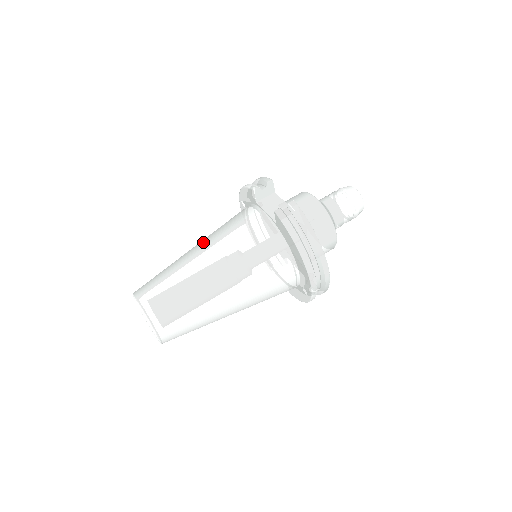
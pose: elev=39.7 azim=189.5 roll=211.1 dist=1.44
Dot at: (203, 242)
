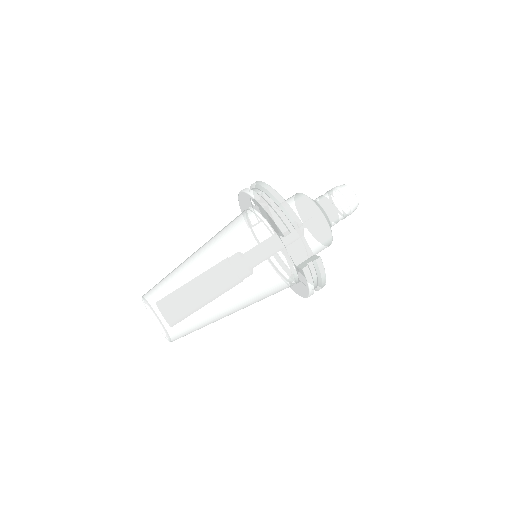
Dot at: (221, 267)
